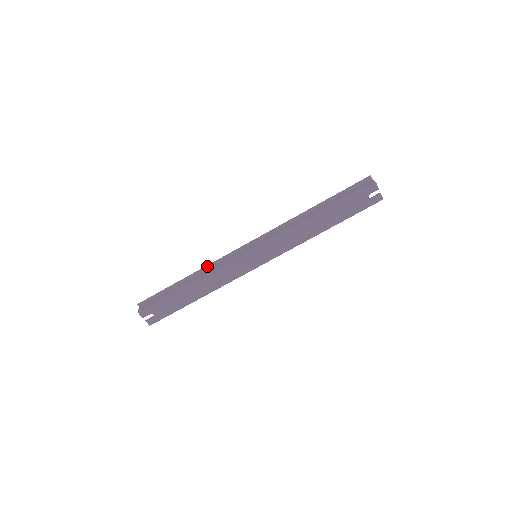
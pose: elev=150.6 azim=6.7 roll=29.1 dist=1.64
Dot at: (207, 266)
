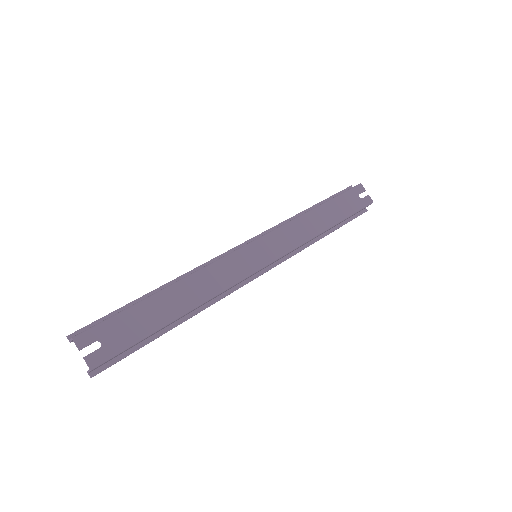
Dot at: (189, 272)
